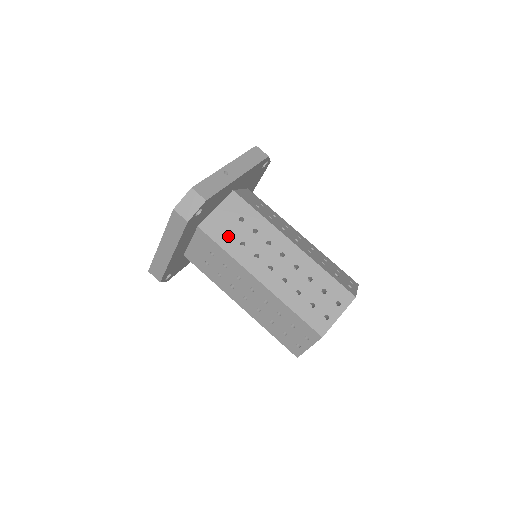
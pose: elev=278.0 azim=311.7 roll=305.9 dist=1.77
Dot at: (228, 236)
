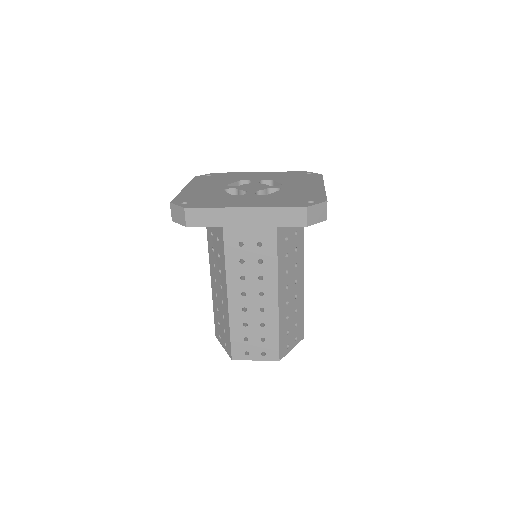
Dot at: (285, 242)
